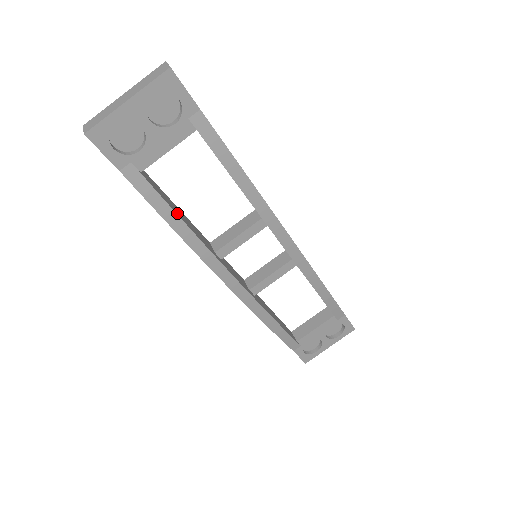
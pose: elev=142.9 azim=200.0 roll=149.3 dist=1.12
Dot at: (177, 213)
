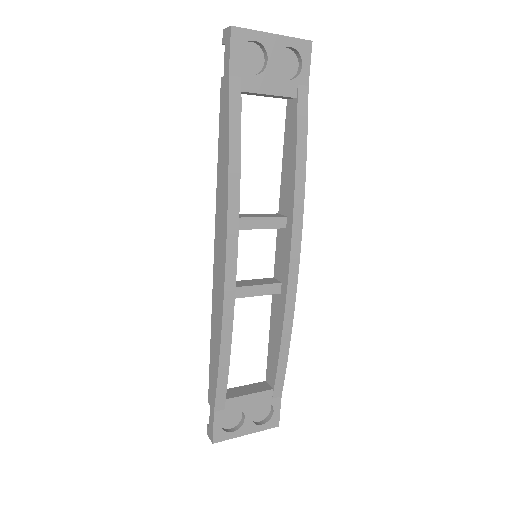
Dot at: (239, 149)
